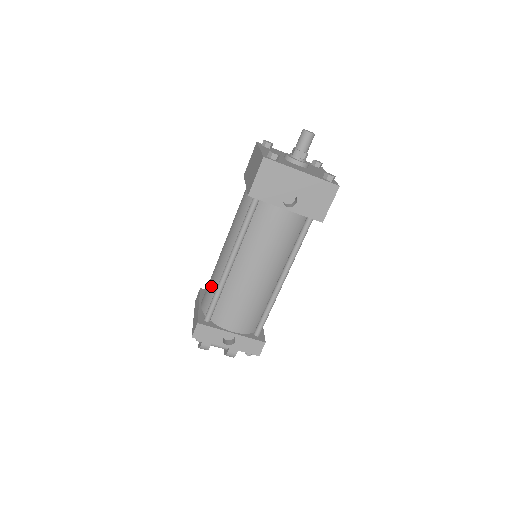
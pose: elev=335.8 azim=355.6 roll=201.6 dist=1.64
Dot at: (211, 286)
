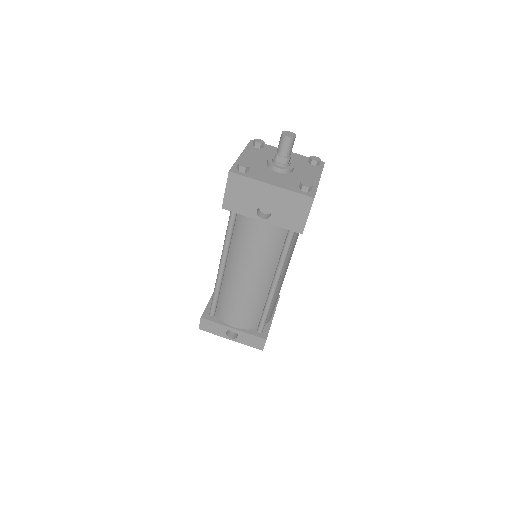
Dot at: (215, 283)
